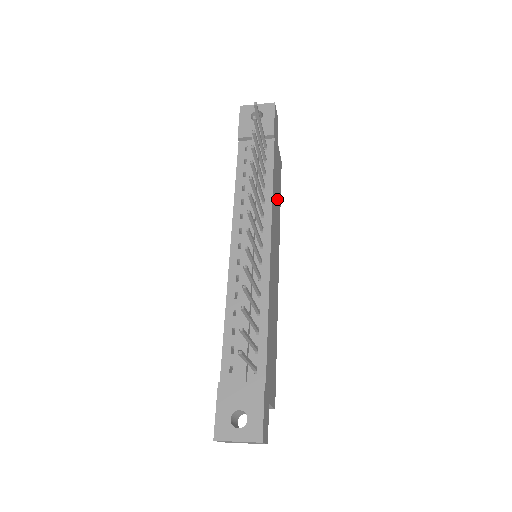
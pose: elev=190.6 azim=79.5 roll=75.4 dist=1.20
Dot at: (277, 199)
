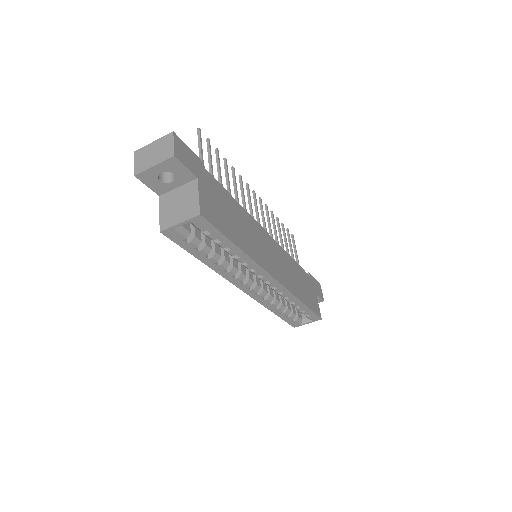
Dot at: (298, 284)
